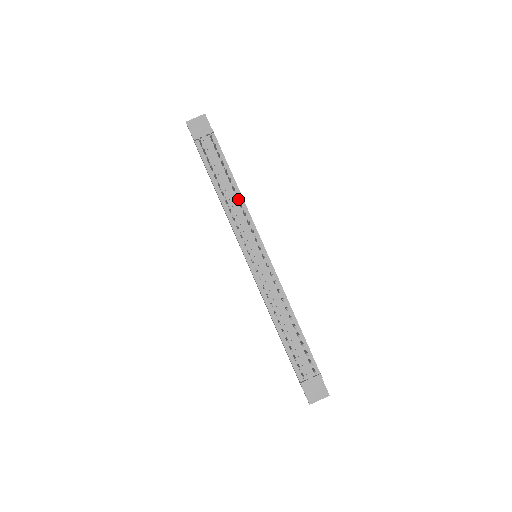
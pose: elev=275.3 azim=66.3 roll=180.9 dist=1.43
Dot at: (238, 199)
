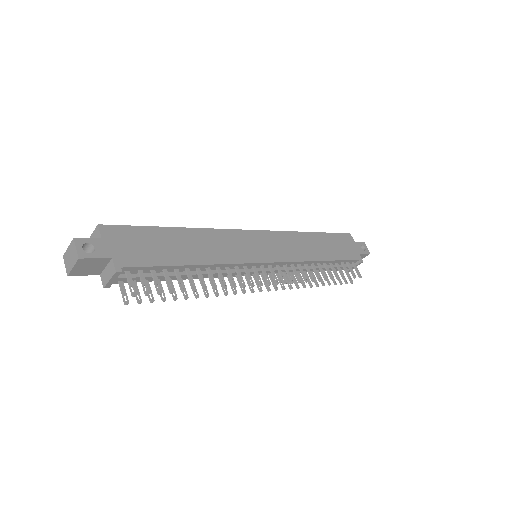
Dot at: (209, 268)
